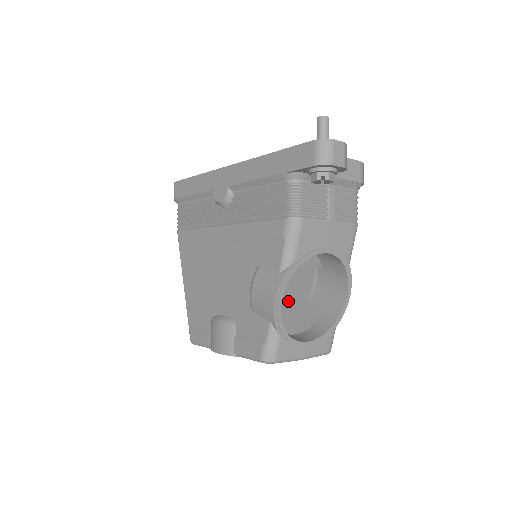
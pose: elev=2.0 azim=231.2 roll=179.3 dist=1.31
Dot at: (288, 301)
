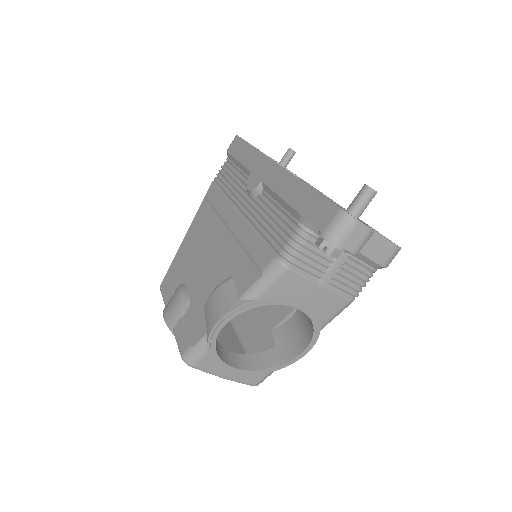
Dot at: (261, 313)
